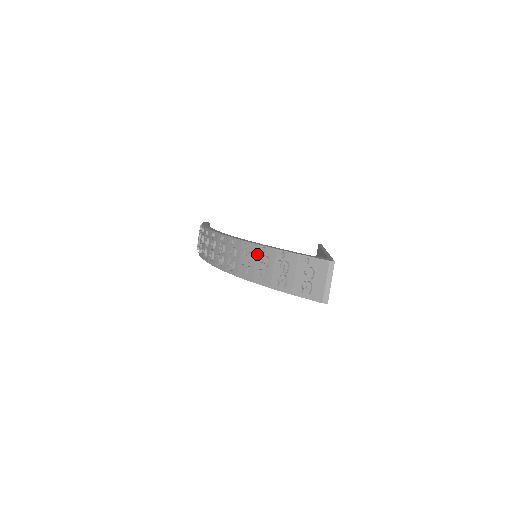
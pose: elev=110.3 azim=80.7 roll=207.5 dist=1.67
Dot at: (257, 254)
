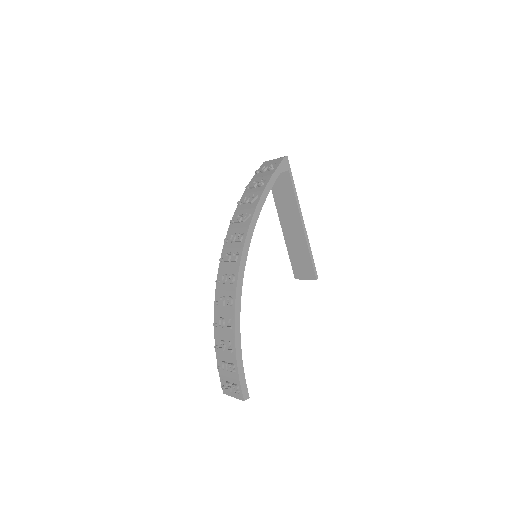
Dot at: (240, 209)
